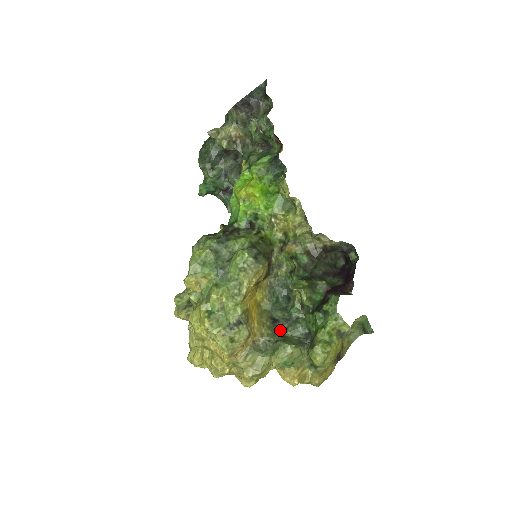
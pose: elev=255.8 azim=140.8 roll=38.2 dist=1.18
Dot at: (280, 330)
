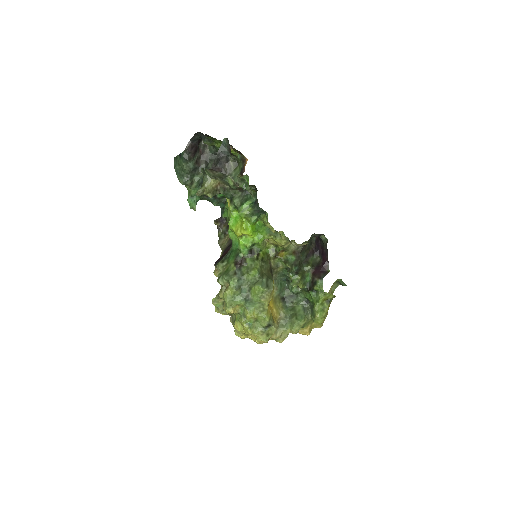
Dot at: (289, 304)
